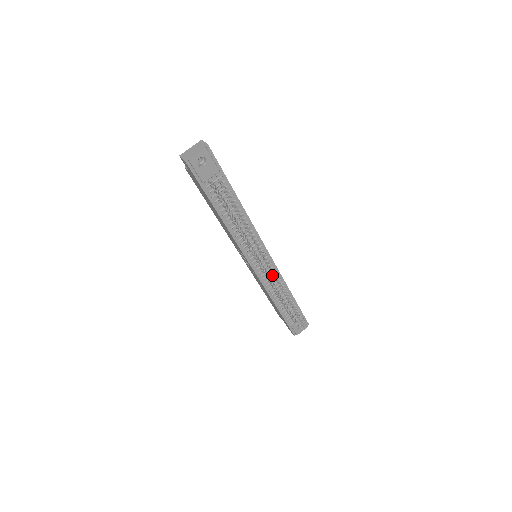
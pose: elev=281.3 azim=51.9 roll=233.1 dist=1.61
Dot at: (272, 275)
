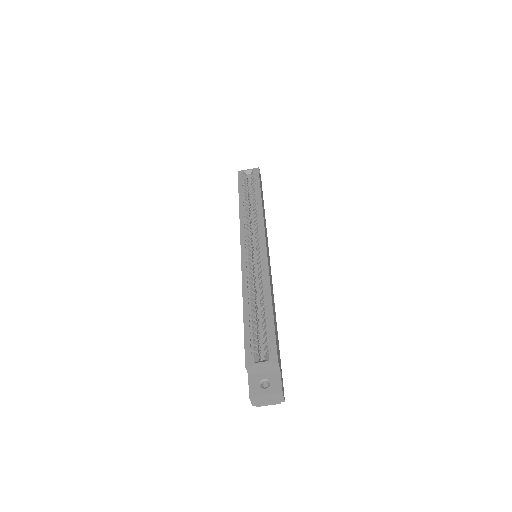
Dot at: occluded
